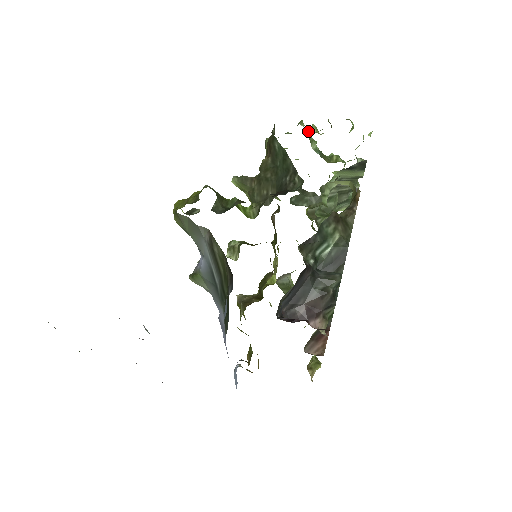
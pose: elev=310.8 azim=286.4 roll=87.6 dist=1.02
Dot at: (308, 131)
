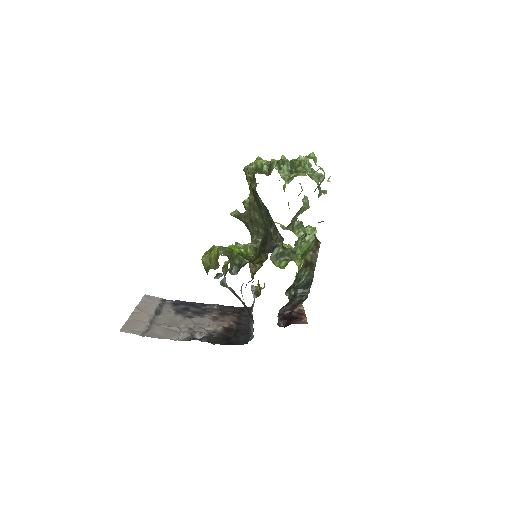
Dot at: (281, 177)
